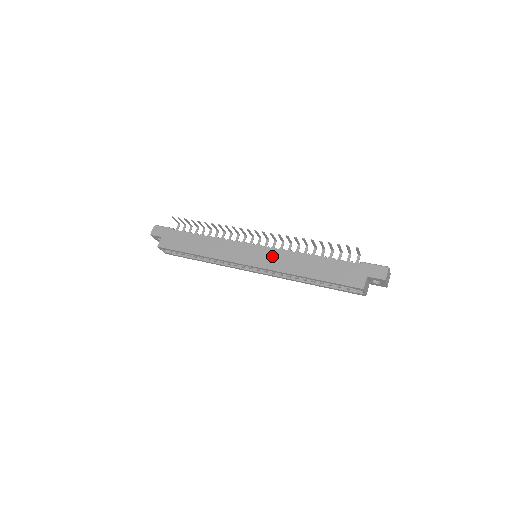
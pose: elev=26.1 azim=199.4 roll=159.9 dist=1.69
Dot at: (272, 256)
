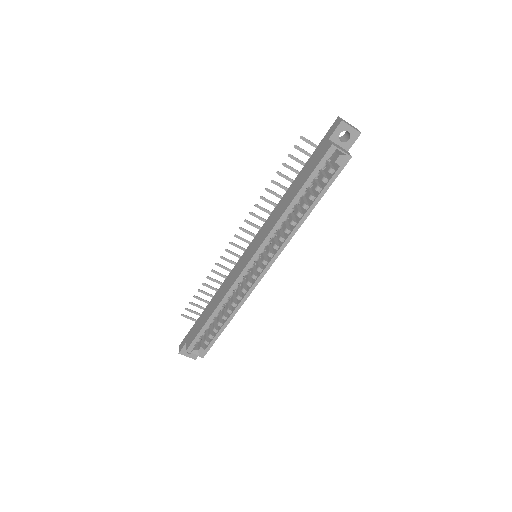
Dot at: (261, 234)
